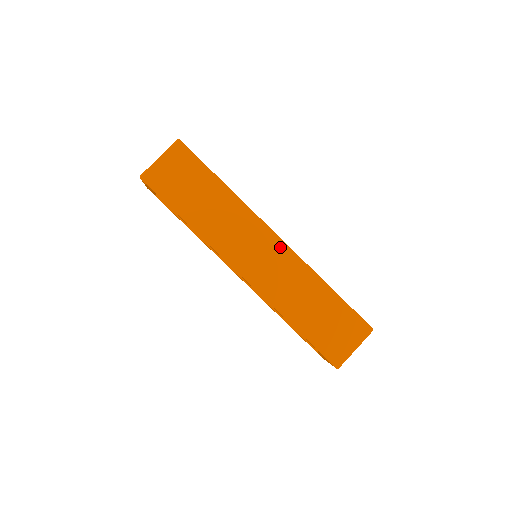
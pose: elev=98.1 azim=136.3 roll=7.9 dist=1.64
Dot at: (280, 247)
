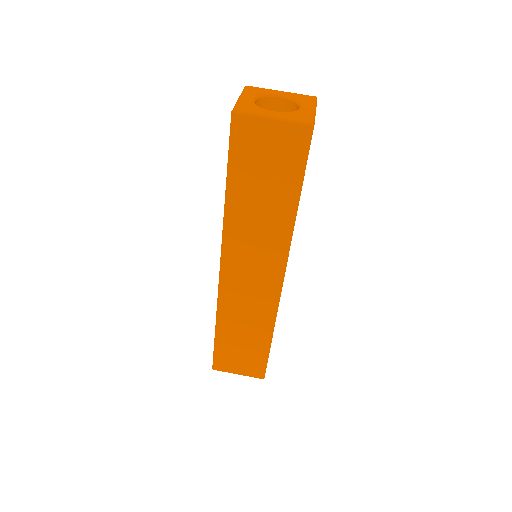
Dot at: (274, 289)
